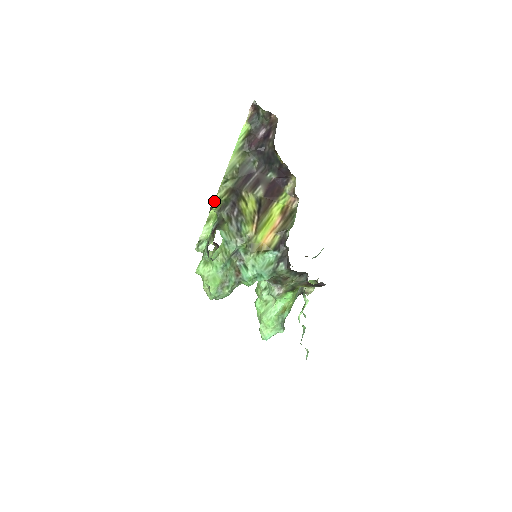
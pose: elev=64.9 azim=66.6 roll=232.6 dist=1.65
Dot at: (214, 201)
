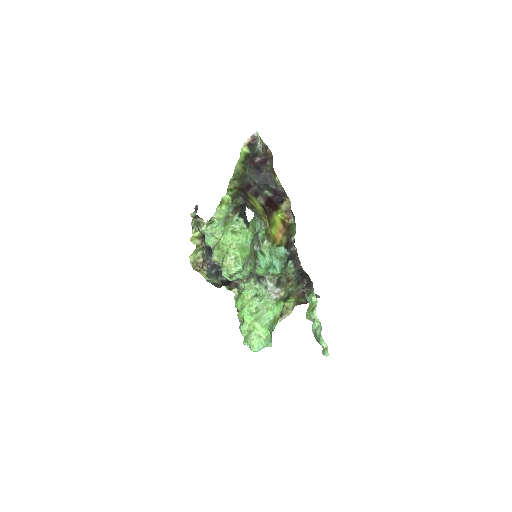
Dot at: (227, 189)
